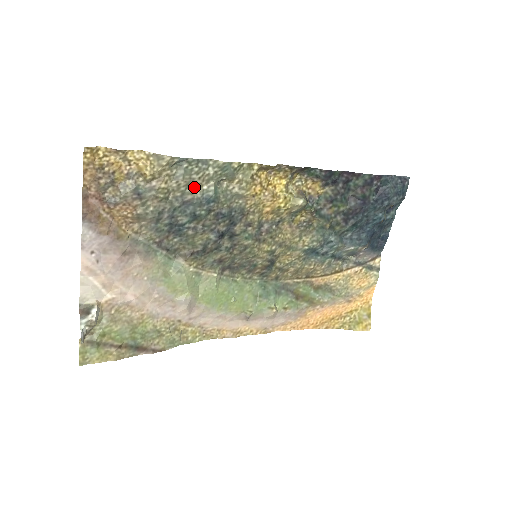
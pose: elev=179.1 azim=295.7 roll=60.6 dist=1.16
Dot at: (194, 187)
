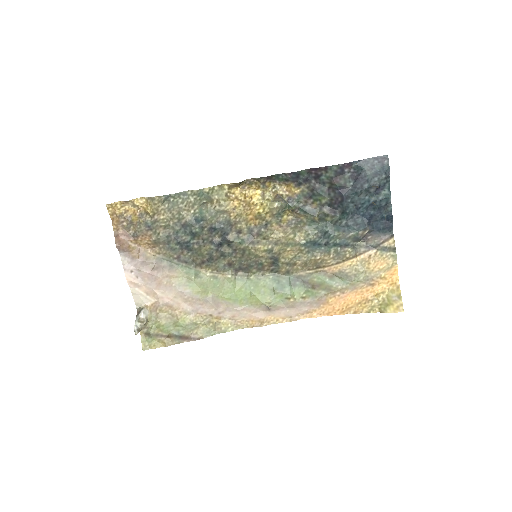
Dot at: (184, 213)
